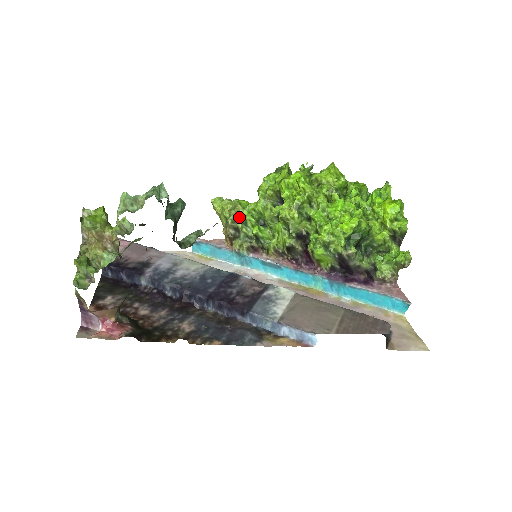
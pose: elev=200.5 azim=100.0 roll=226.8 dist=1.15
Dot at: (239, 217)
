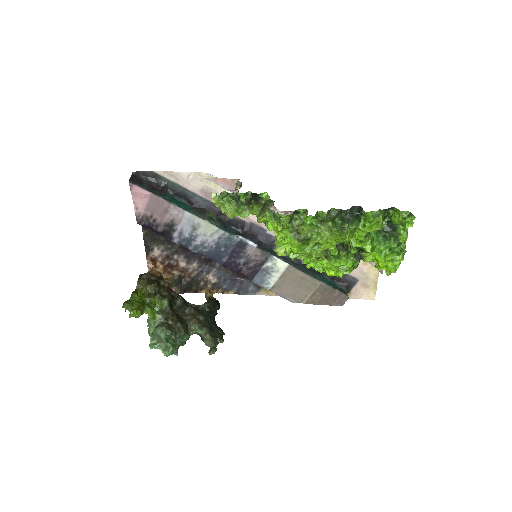
Dot at: occluded
